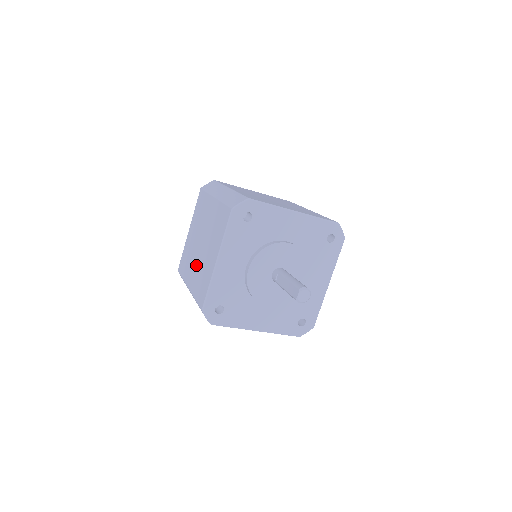
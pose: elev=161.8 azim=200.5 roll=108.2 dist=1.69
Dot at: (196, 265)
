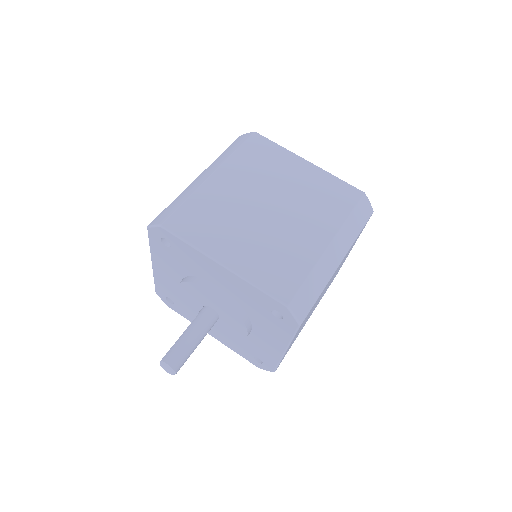
Dot at: occluded
